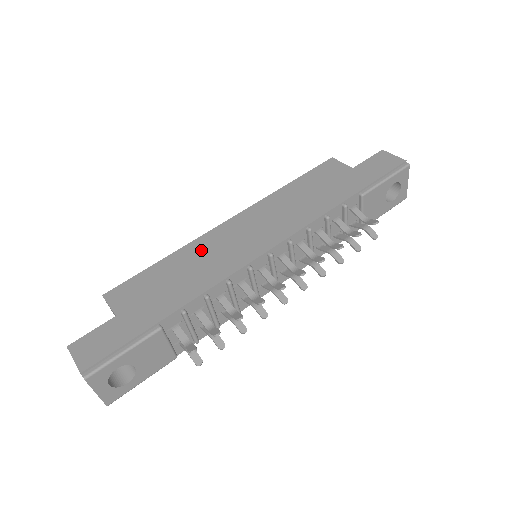
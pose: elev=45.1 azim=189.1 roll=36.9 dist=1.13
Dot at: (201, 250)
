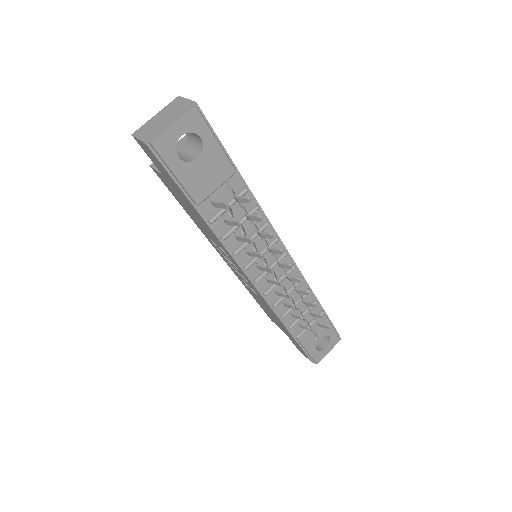
Dot at: occluded
